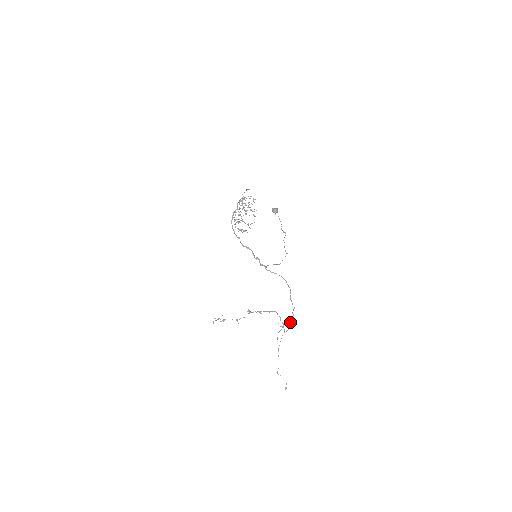
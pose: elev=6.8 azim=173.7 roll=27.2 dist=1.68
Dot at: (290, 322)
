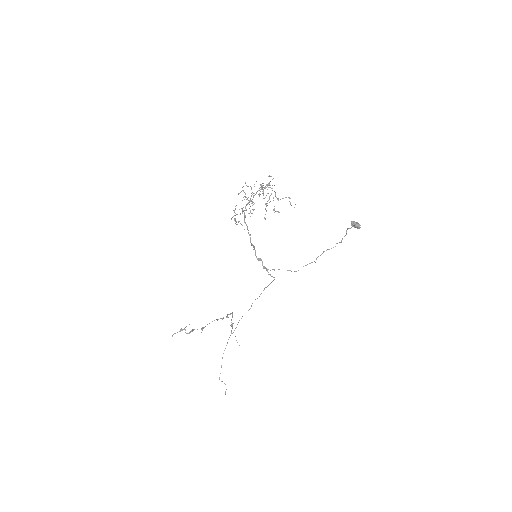
Dot at: (238, 322)
